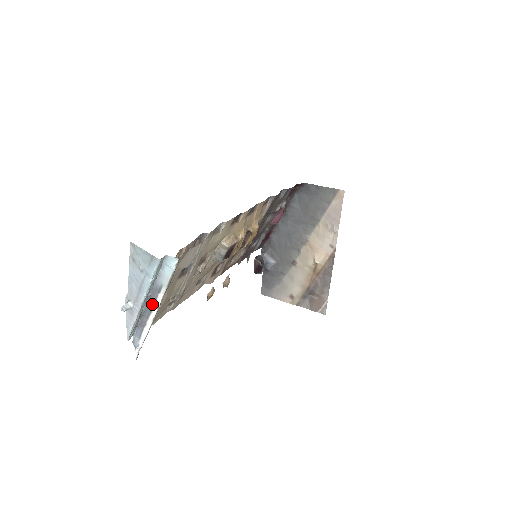
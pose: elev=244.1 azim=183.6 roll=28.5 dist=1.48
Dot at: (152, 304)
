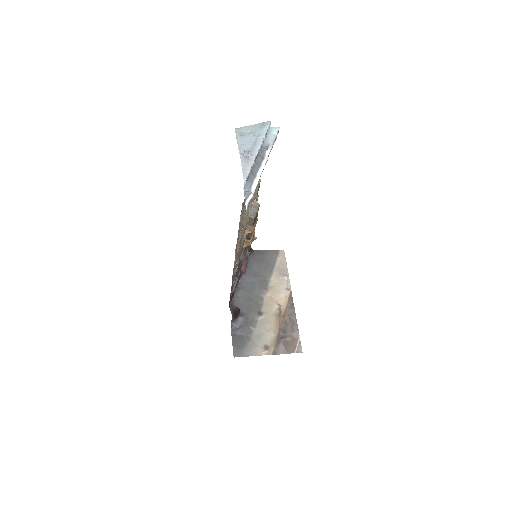
Dot at: (261, 159)
